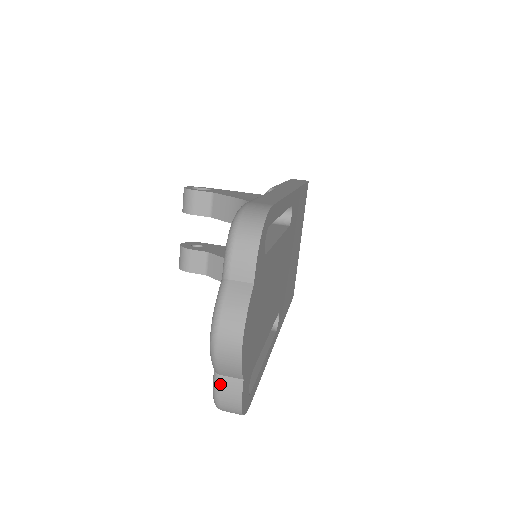
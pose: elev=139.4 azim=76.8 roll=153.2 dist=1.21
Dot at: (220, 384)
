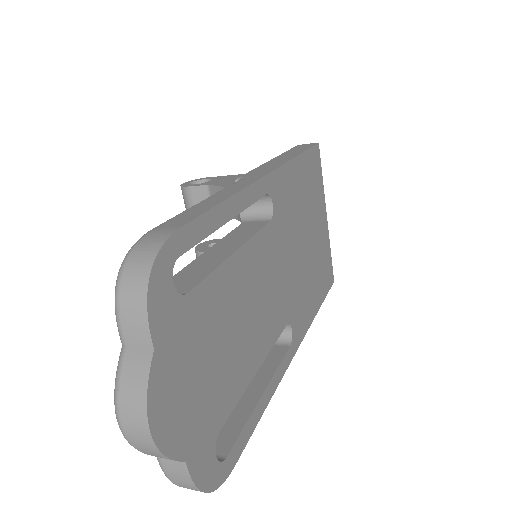
Dot at: (163, 466)
